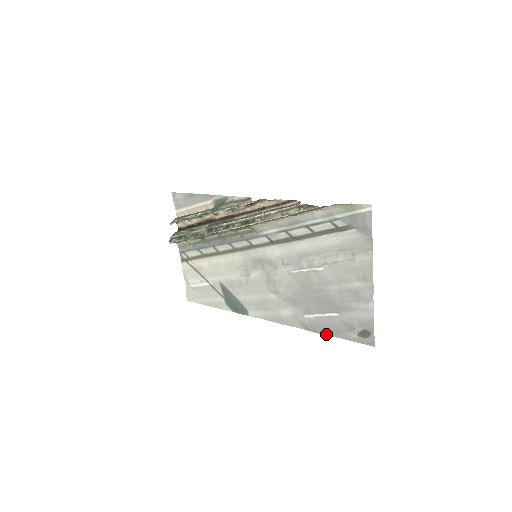
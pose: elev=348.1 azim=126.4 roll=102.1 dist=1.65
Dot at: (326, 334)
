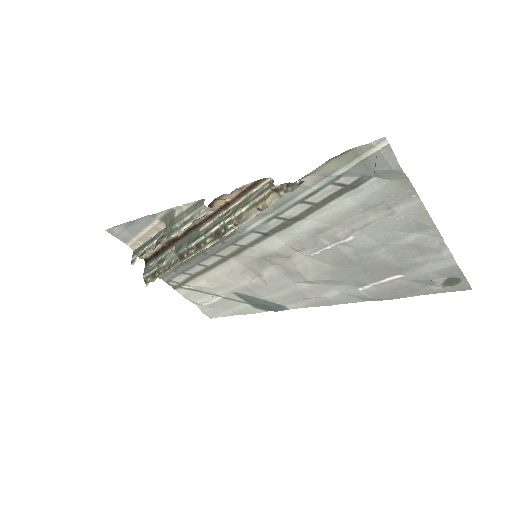
Dot at: (397, 298)
